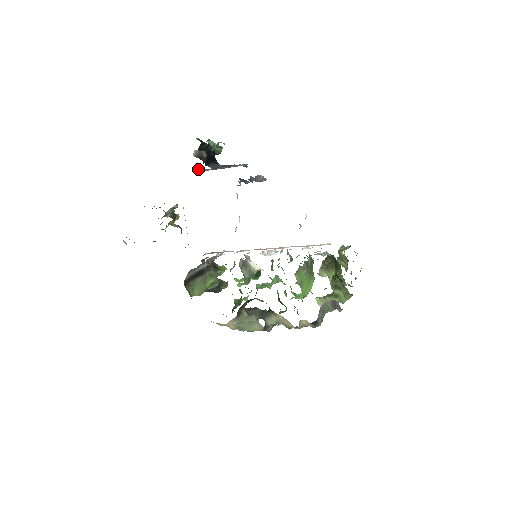
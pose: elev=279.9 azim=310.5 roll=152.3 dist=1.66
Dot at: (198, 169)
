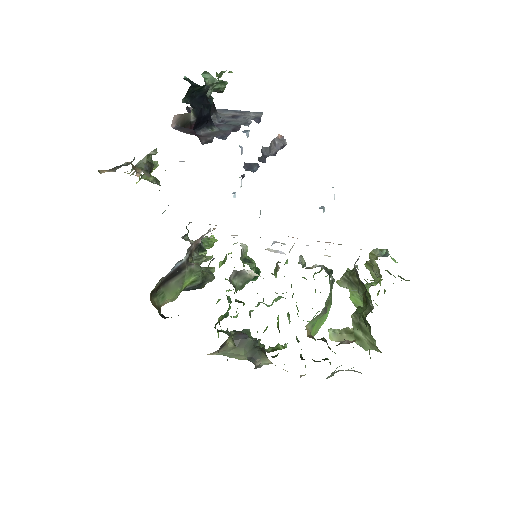
Dot at: (187, 110)
